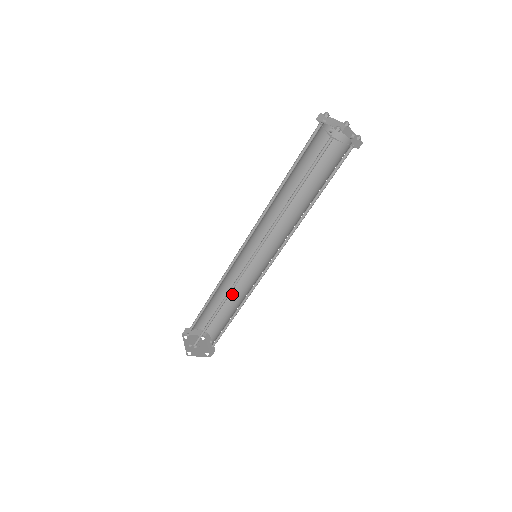
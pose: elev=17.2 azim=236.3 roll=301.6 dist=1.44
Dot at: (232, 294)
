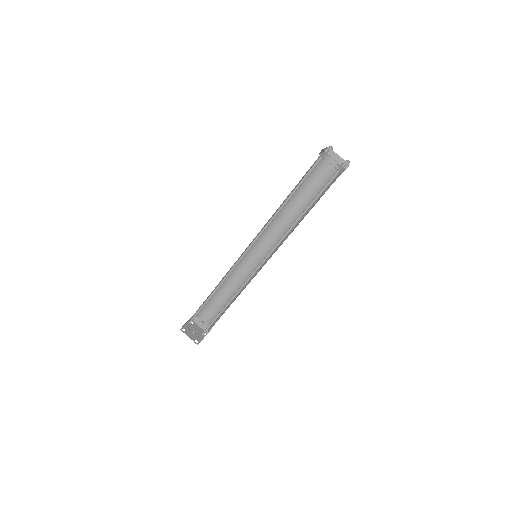
Dot at: (223, 284)
